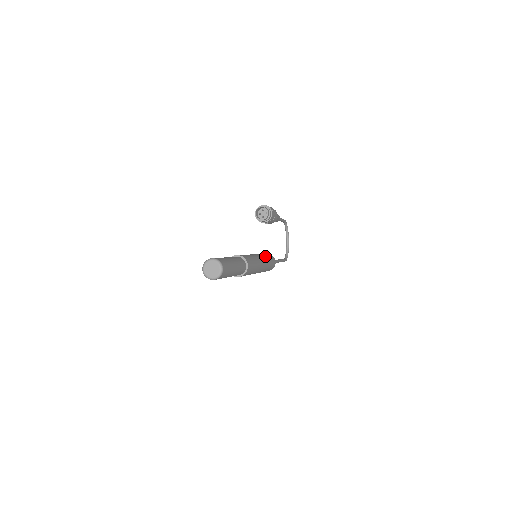
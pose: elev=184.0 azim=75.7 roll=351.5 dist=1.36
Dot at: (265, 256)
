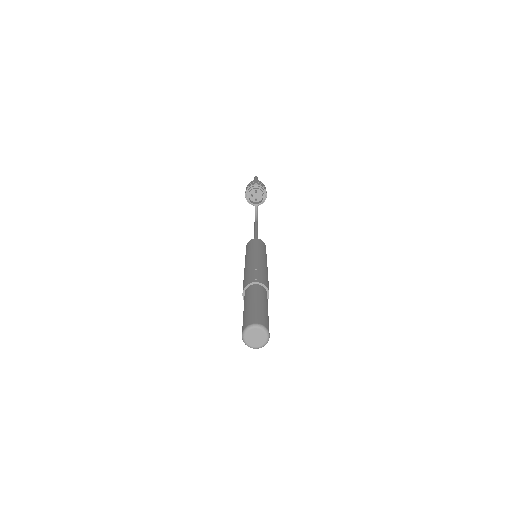
Dot at: (263, 251)
